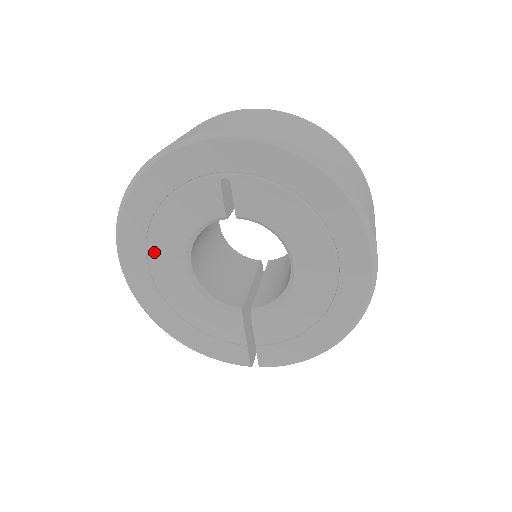
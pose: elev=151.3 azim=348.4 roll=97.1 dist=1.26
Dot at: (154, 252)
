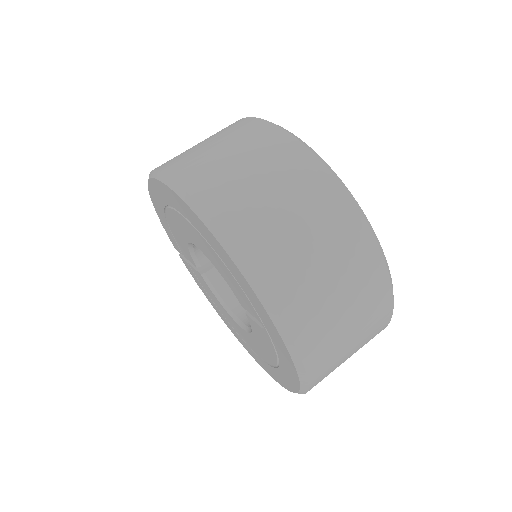
Dot at: (187, 223)
